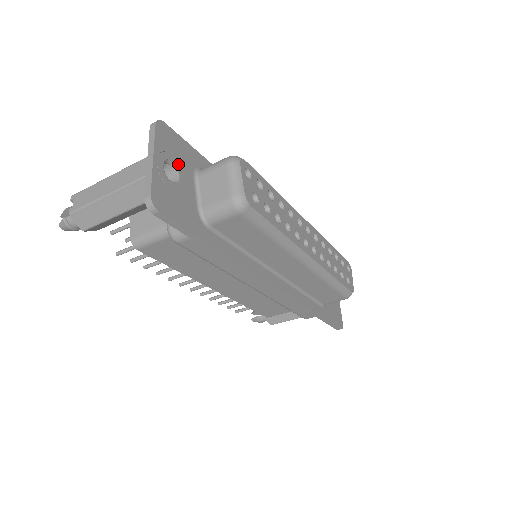
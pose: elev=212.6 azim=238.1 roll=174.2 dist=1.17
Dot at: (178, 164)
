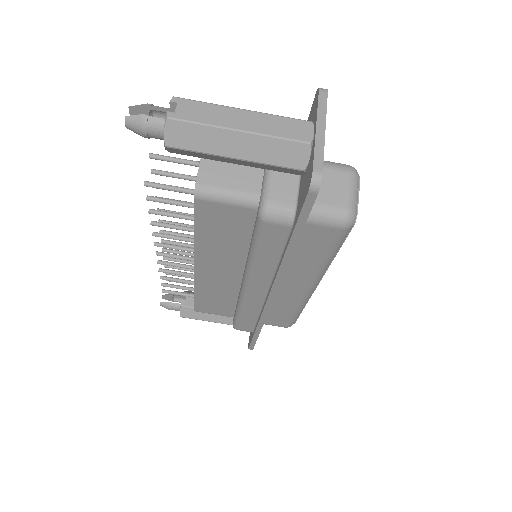
Dot at: occluded
